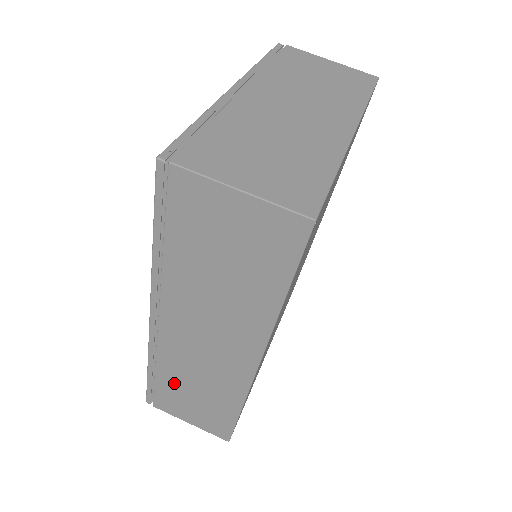
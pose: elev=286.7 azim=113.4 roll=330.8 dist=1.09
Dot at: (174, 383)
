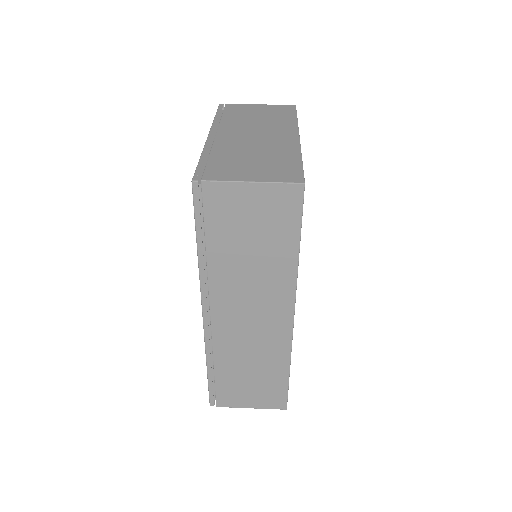
Dot at: (231, 371)
